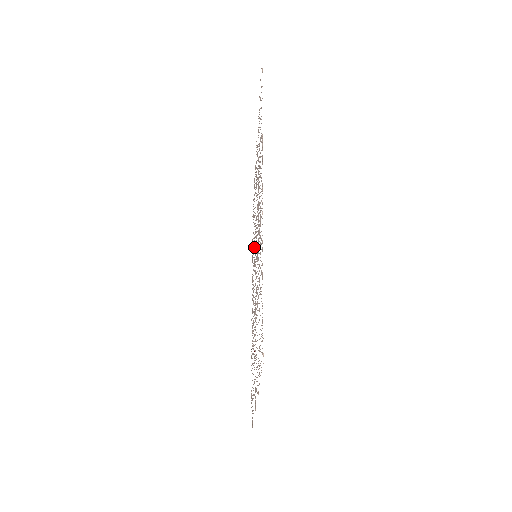
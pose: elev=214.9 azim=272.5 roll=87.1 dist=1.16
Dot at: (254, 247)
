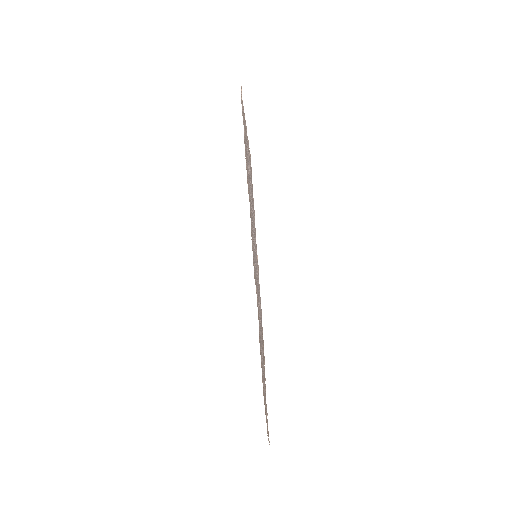
Dot at: (258, 285)
